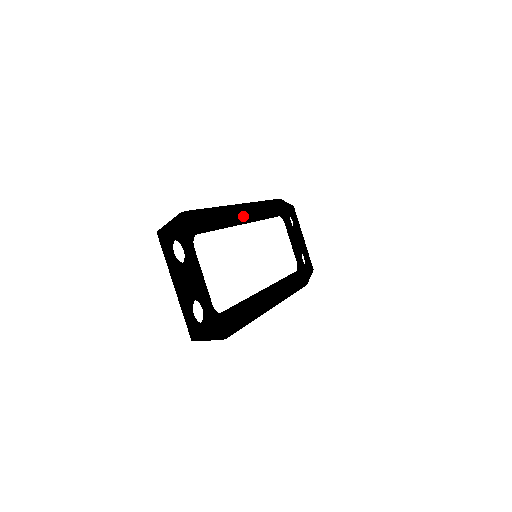
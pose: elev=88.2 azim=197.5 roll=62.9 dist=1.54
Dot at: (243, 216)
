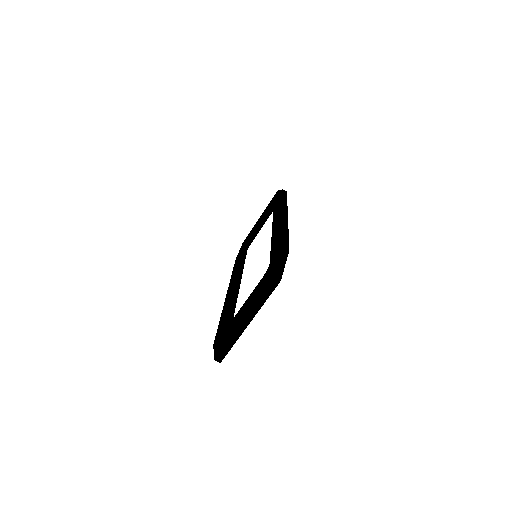
Dot at: occluded
